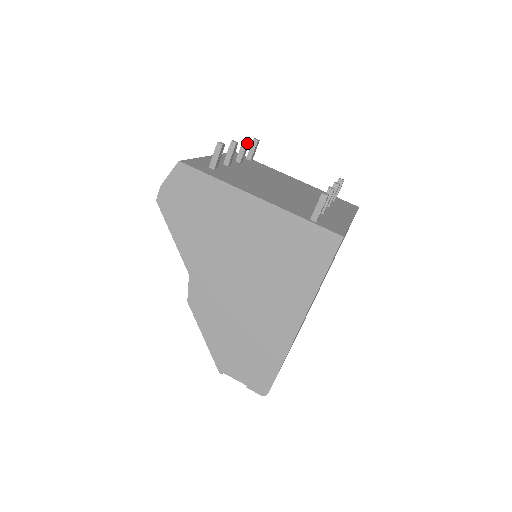
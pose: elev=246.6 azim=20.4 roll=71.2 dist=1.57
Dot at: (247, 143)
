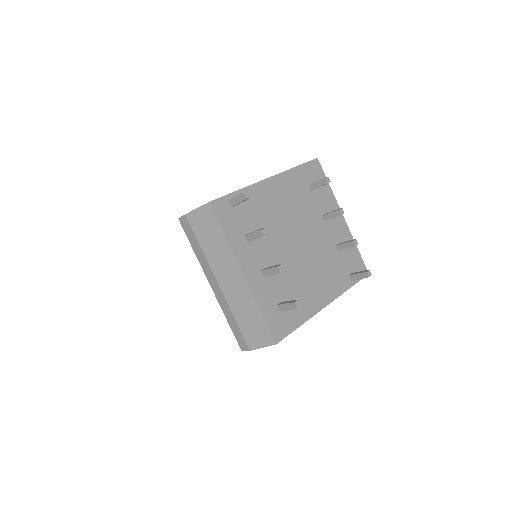
Dot at: (266, 234)
